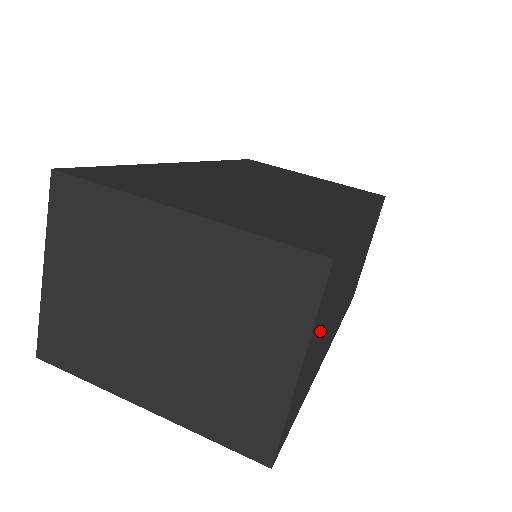
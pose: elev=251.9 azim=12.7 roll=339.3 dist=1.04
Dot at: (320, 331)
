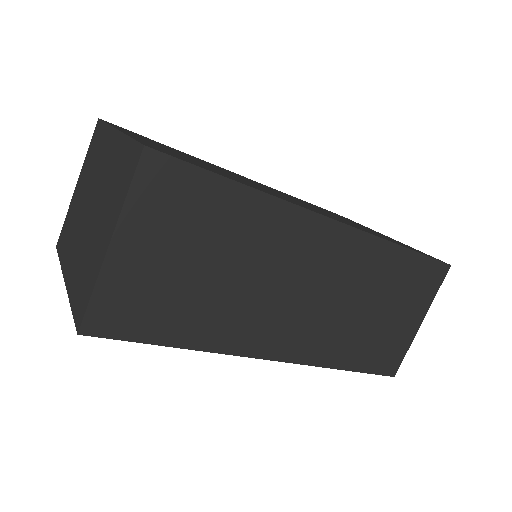
Dot at: (175, 250)
